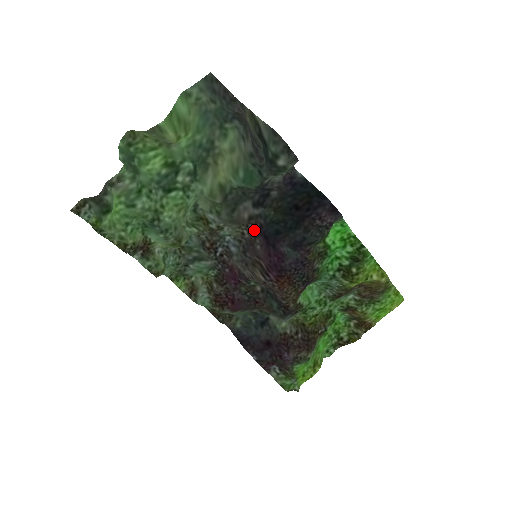
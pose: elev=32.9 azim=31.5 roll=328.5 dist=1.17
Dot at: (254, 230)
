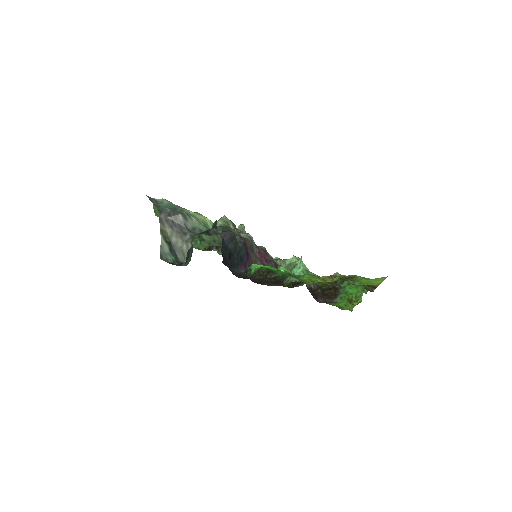
Dot at: (246, 242)
